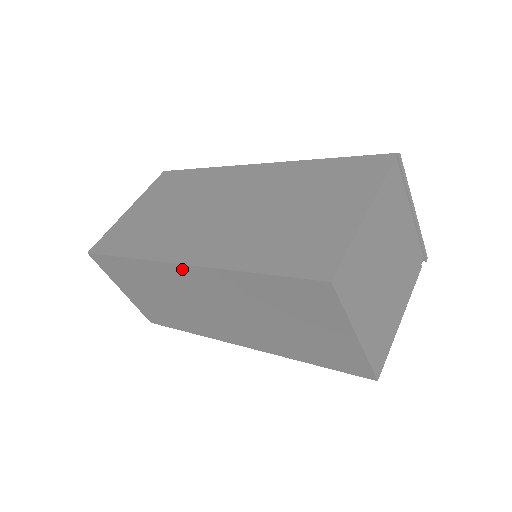
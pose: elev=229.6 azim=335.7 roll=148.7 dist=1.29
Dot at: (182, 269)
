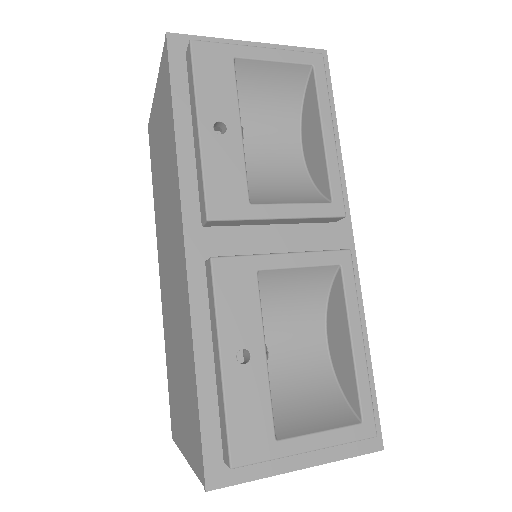
Dot at: occluded
